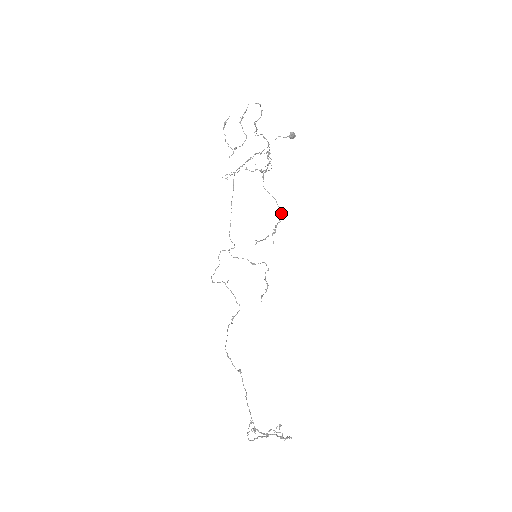
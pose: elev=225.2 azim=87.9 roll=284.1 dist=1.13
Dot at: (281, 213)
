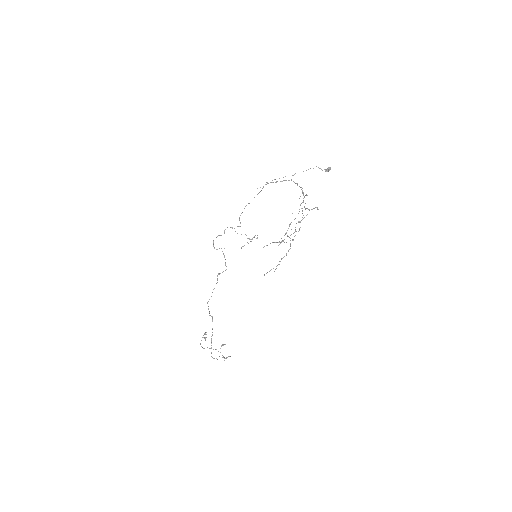
Dot at: occluded
